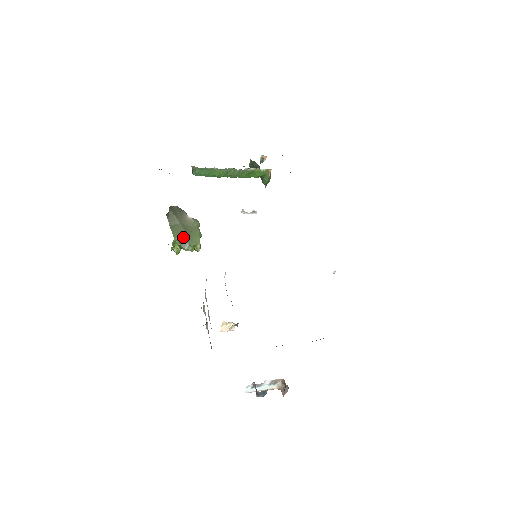
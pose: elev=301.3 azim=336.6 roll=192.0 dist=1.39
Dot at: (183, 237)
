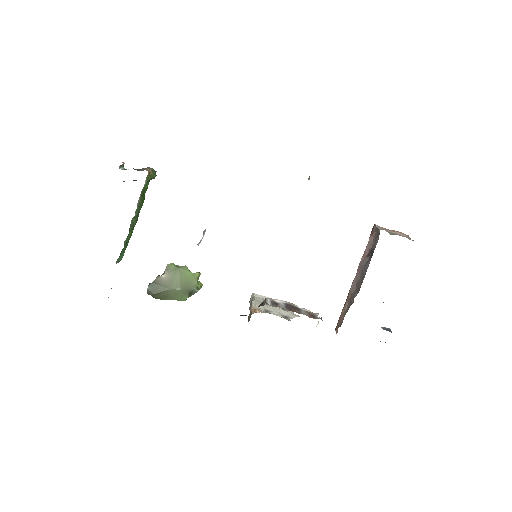
Dot at: (186, 292)
